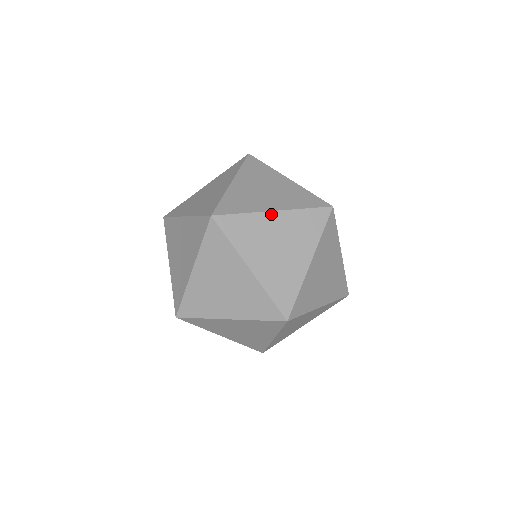
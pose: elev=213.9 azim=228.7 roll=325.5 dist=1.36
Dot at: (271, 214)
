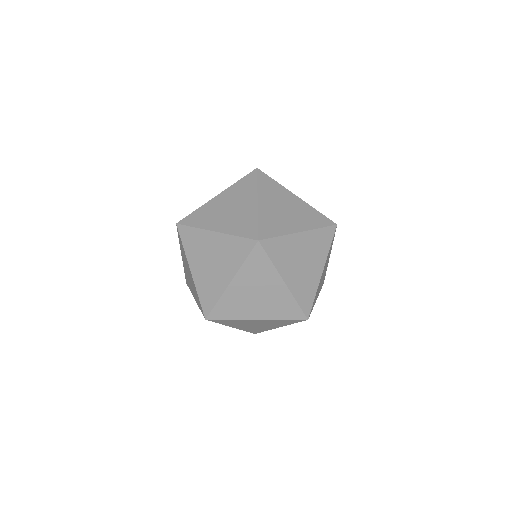
Dot at: (298, 235)
